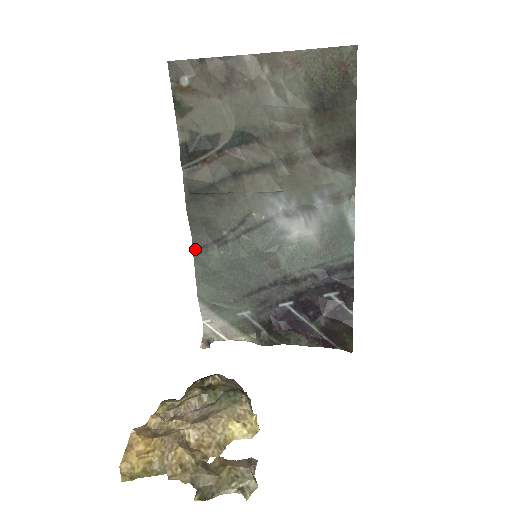
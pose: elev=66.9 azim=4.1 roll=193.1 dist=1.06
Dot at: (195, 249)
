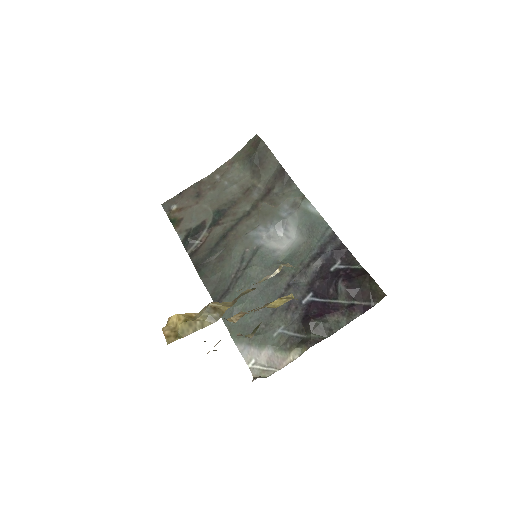
Dot at: occluded
